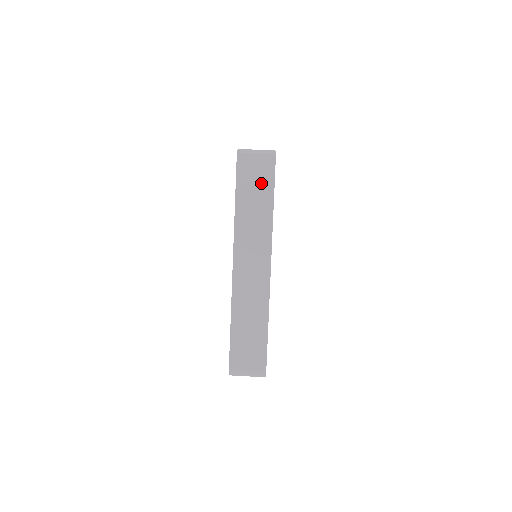
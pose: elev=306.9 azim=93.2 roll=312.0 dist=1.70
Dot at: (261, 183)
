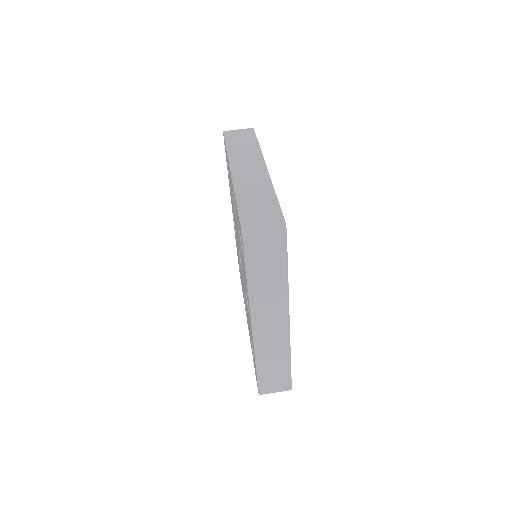
Dot at: (273, 258)
